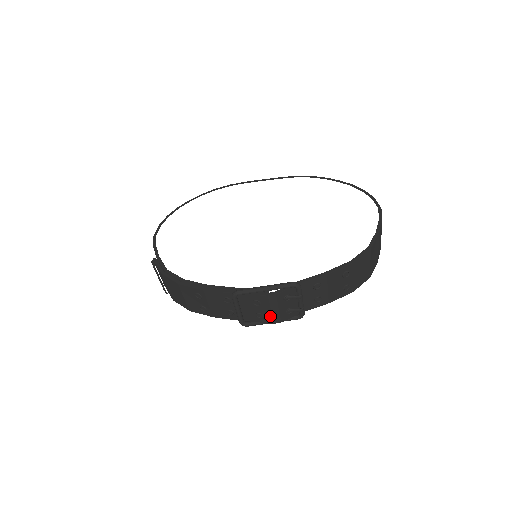
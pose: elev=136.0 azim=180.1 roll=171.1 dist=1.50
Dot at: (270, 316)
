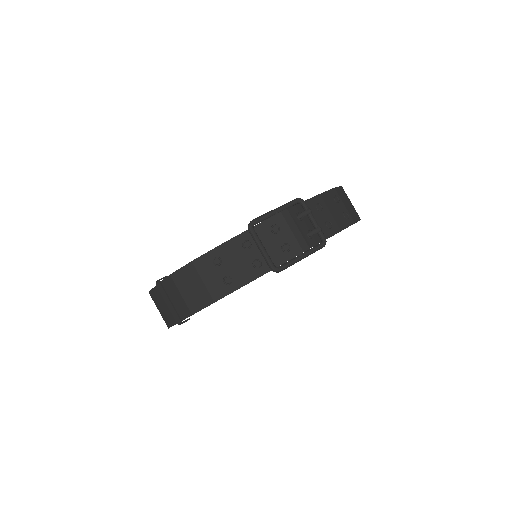
Dot at: (295, 242)
